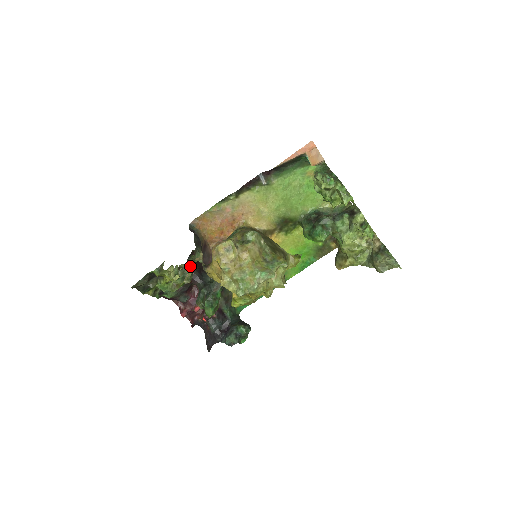
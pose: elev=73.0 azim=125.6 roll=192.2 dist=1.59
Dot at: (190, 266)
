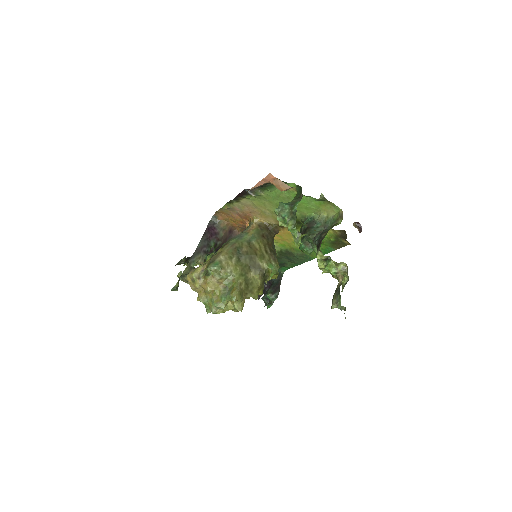
Dot at: (176, 283)
